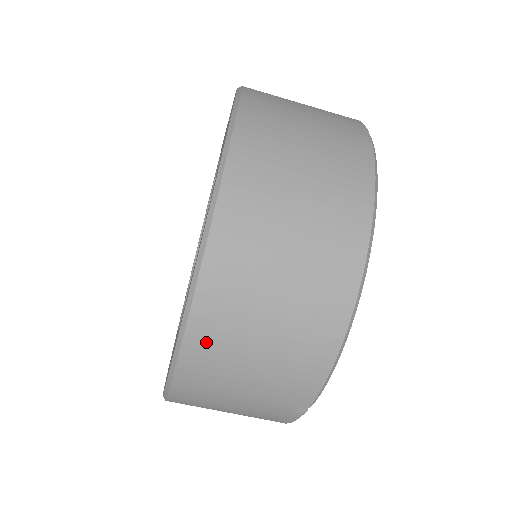
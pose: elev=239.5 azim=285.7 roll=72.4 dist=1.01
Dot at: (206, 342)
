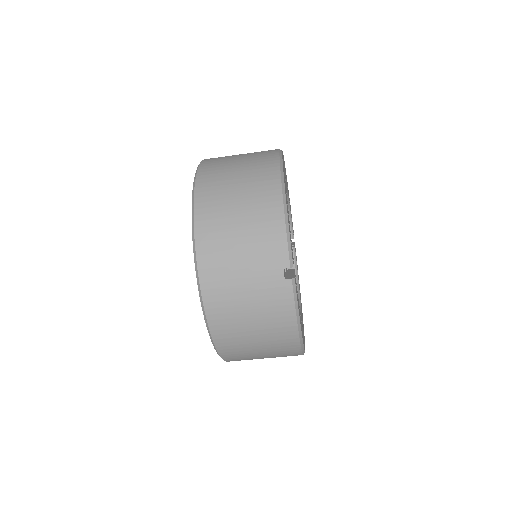
Dot at: (208, 235)
